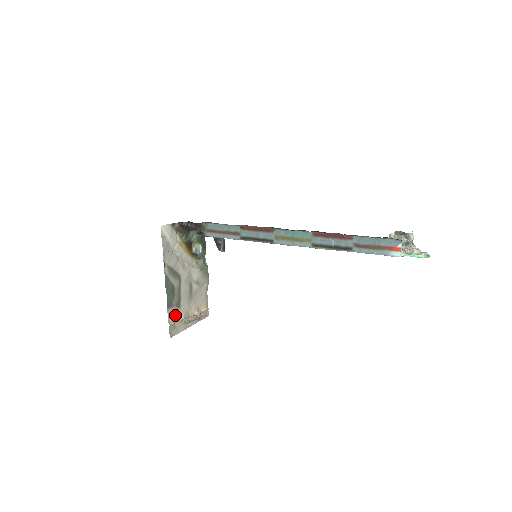
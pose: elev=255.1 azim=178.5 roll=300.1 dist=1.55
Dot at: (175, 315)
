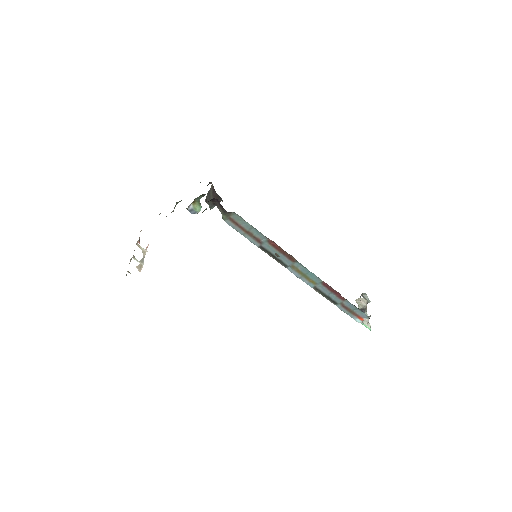
Dot at: occluded
